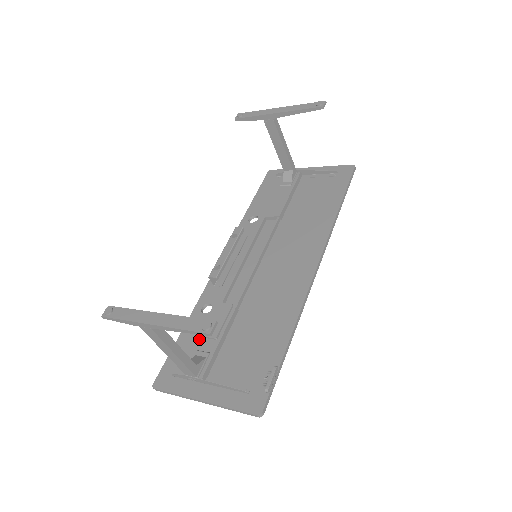
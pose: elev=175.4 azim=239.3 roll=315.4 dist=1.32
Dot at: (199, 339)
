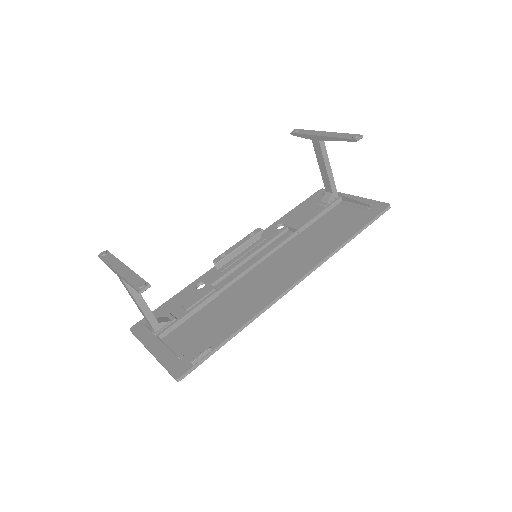
Dot at: occluded
